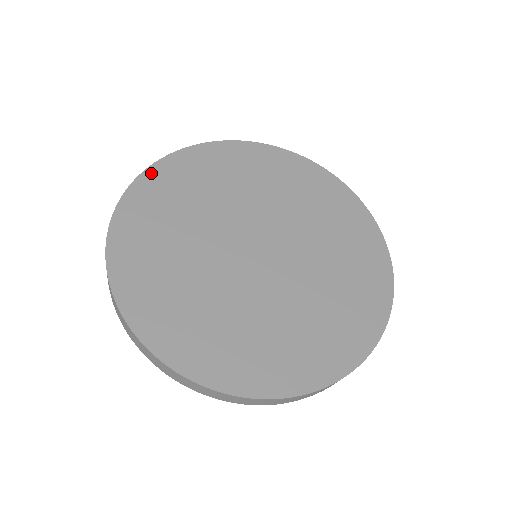
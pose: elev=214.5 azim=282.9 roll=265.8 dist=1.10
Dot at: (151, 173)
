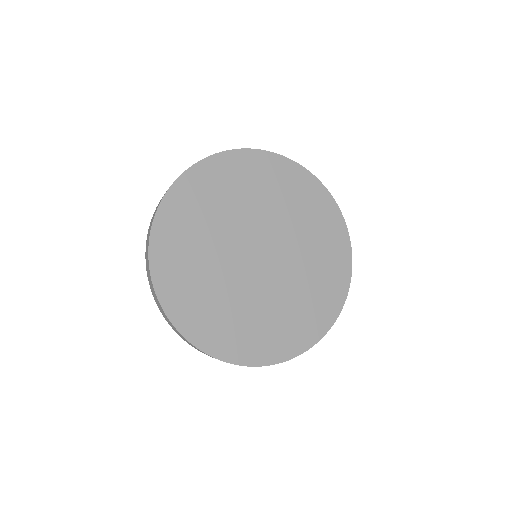
Dot at: (165, 206)
